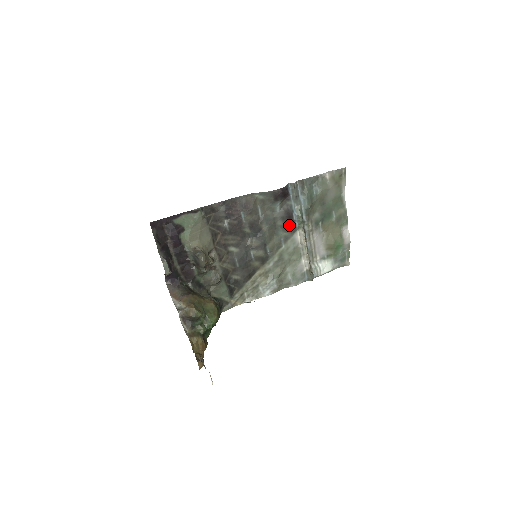
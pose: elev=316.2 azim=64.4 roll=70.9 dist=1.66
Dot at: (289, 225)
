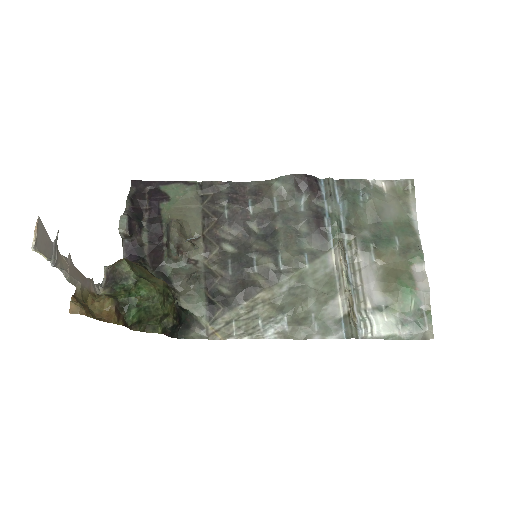
Dot at: (318, 234)
